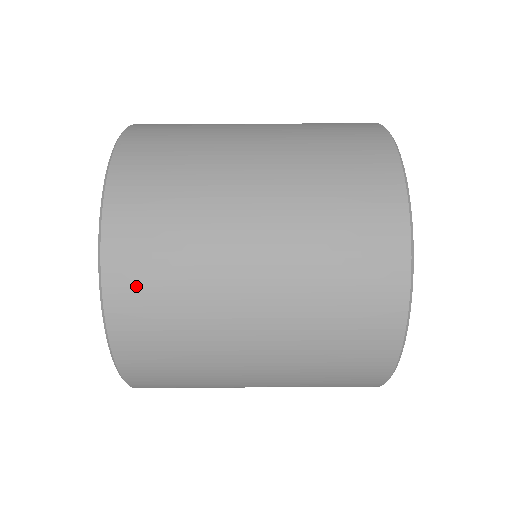
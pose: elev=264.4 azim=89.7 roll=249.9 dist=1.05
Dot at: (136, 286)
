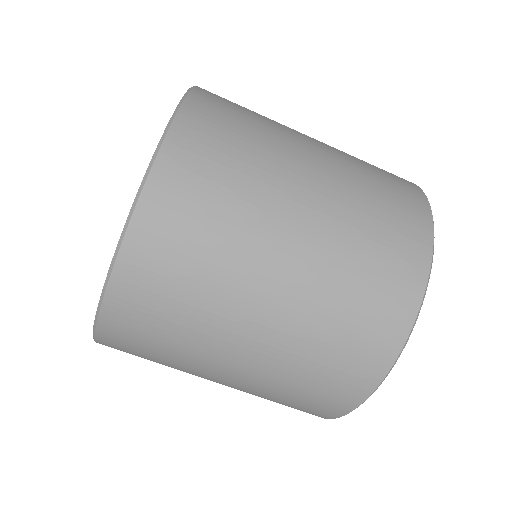
Dot at: (124, 347)
